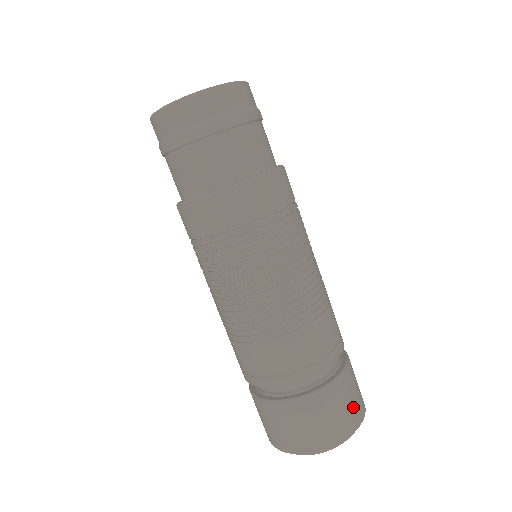
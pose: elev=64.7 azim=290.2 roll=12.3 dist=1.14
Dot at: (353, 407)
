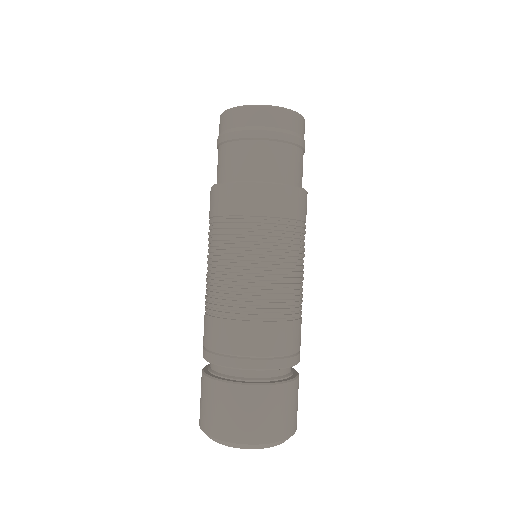
Dot at: (292, 416)
